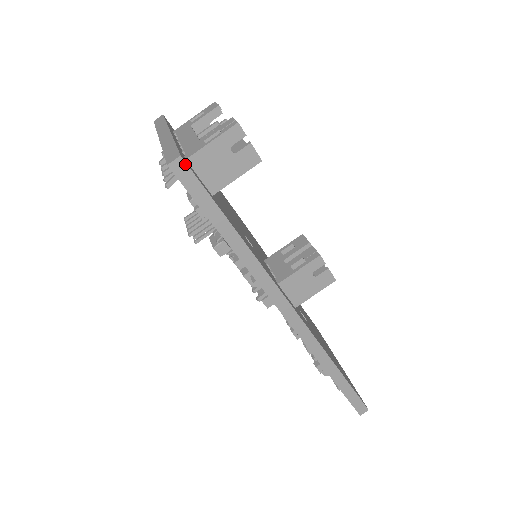
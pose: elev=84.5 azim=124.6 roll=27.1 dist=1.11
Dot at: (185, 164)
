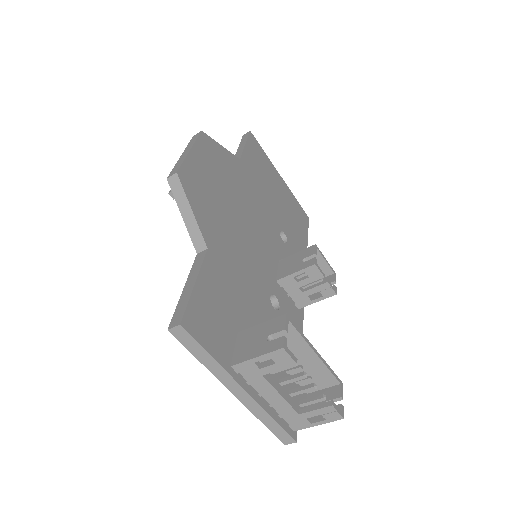
Dot at: (296, 435)
